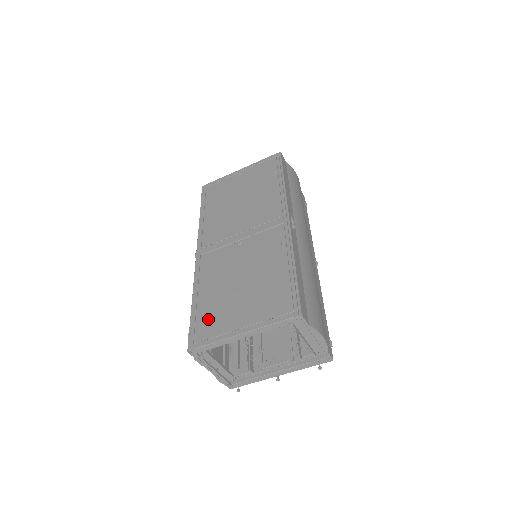
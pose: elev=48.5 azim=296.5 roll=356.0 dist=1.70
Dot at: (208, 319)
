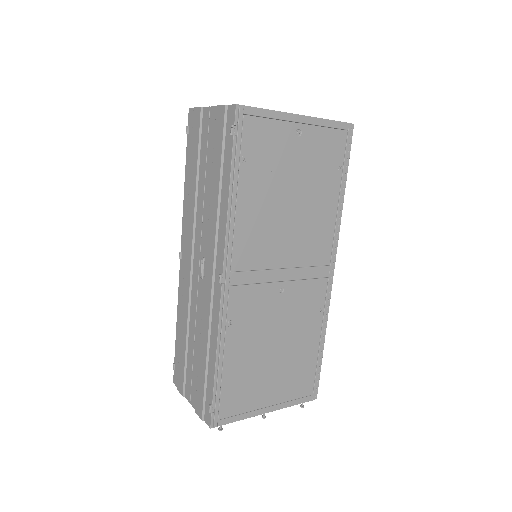
Dot at: (236, 392)
